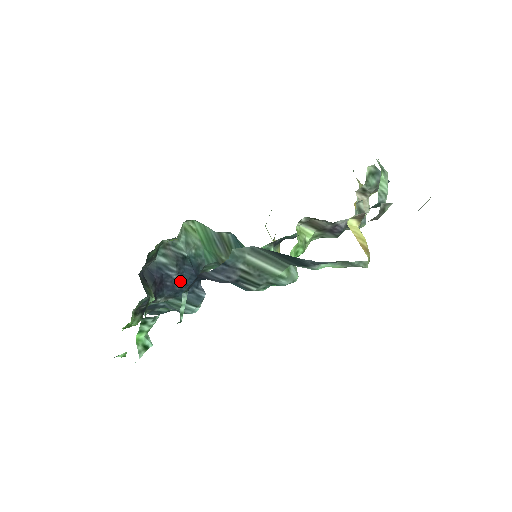
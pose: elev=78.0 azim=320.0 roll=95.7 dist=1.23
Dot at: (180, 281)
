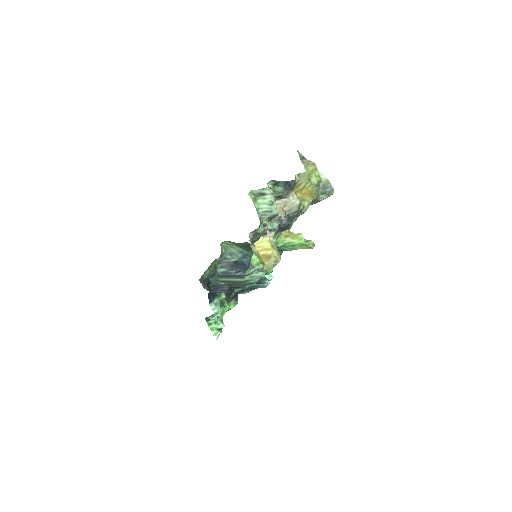
Dot at: occluded
